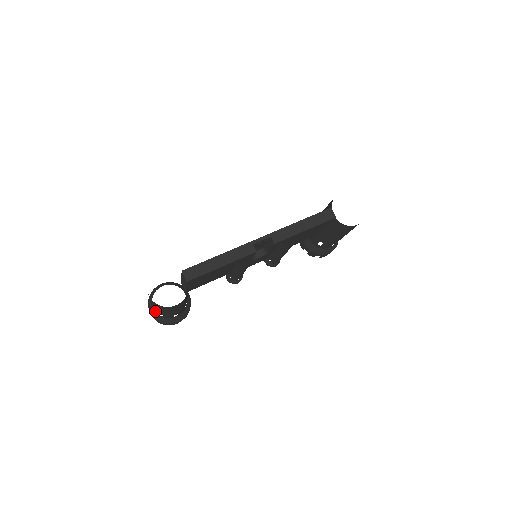
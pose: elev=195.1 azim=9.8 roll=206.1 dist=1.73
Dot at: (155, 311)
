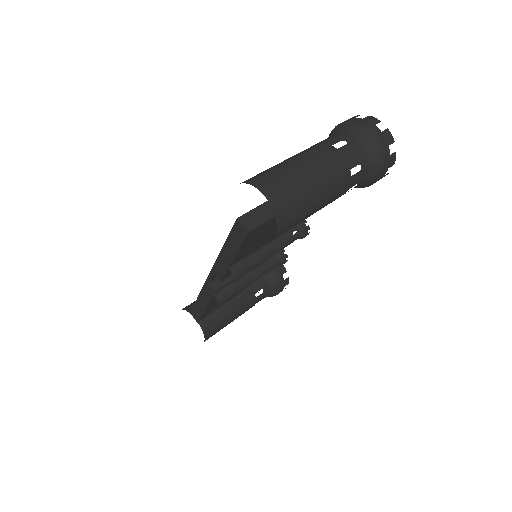
Dot at: occluded
